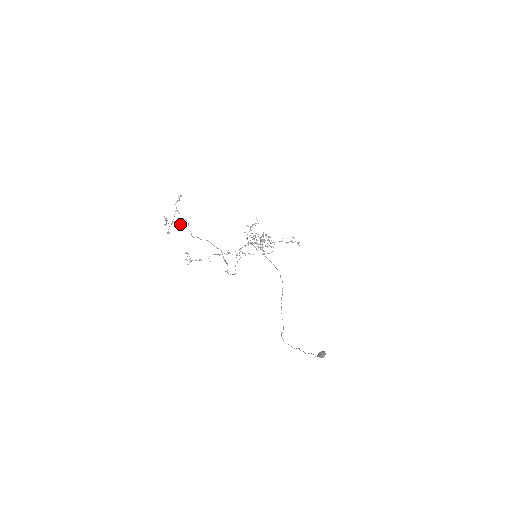
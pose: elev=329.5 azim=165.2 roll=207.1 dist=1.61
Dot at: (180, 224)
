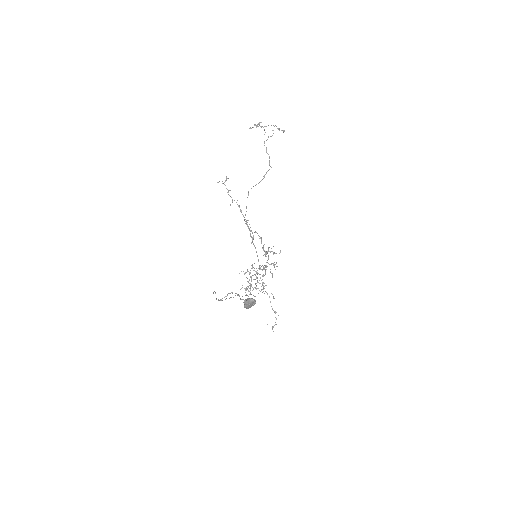
Dot at: occluded
